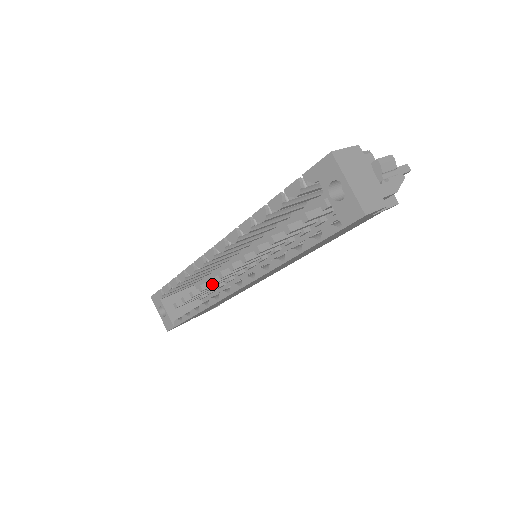
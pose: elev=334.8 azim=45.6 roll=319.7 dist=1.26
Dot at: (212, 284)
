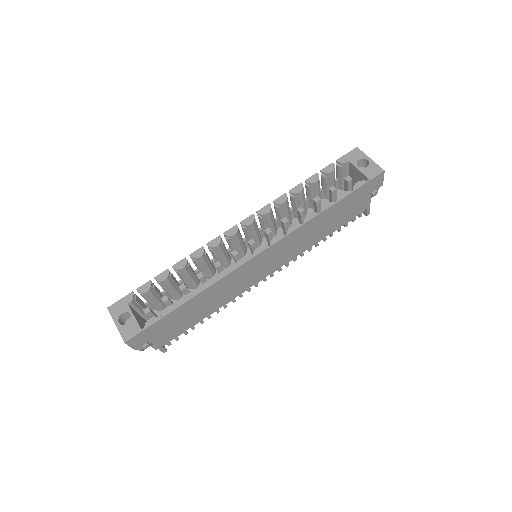
Dot at: (218, 267)
